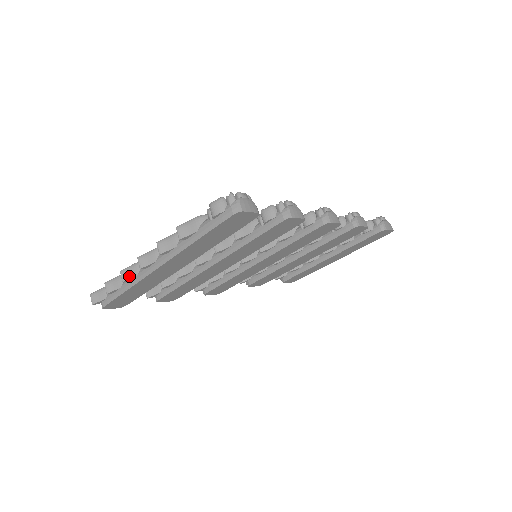
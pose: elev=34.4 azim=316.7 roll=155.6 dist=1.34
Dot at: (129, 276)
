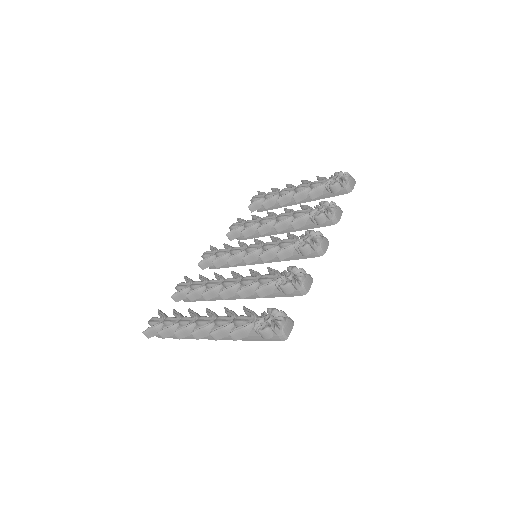
Dot at: (183, 336)
